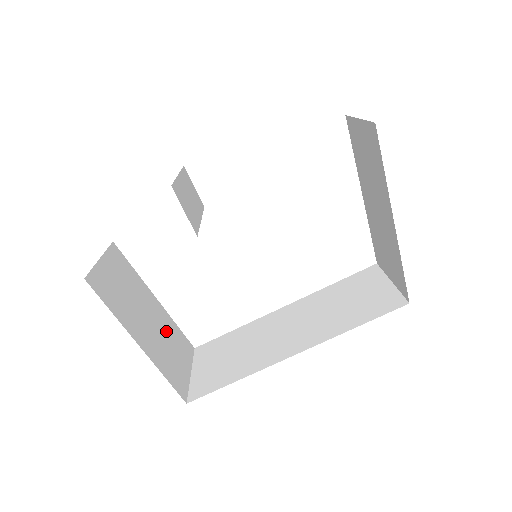
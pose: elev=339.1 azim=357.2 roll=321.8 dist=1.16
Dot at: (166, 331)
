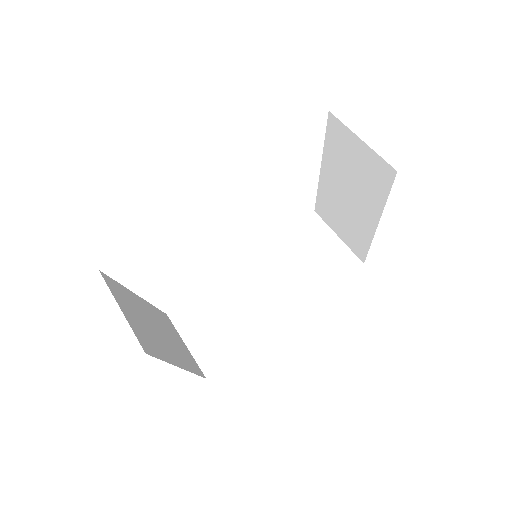
Dot at: (162, 325)
